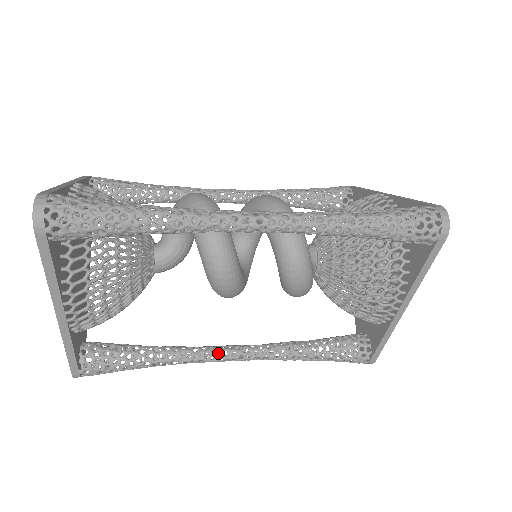
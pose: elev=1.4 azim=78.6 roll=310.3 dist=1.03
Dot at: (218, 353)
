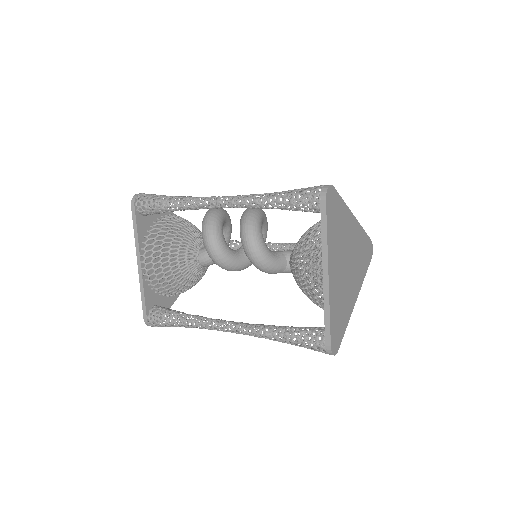
Dot at: (221, 322)
